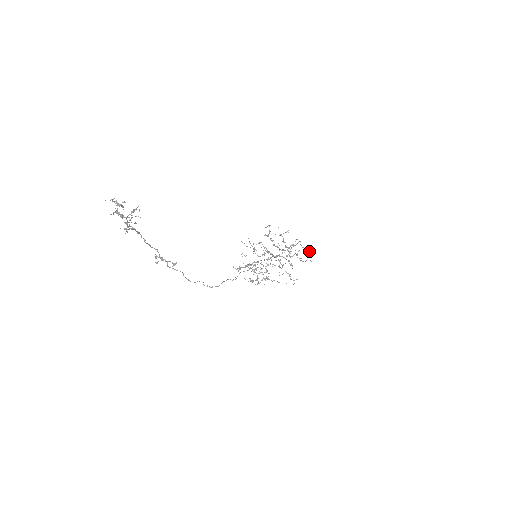
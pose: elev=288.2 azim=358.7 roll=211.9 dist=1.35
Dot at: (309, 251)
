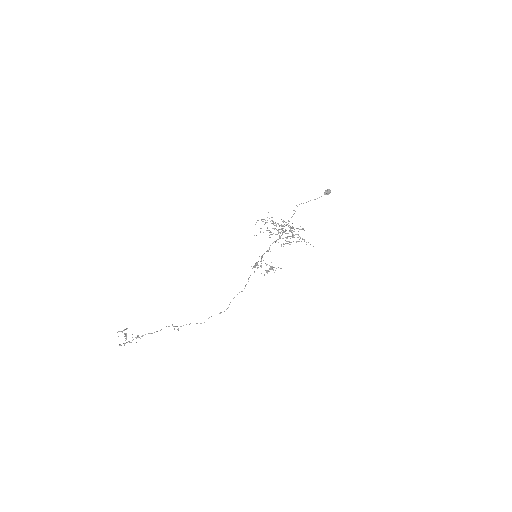
Dot at: (321, 196)
